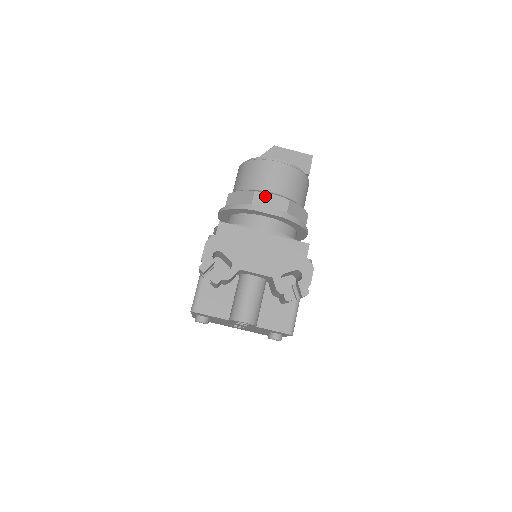
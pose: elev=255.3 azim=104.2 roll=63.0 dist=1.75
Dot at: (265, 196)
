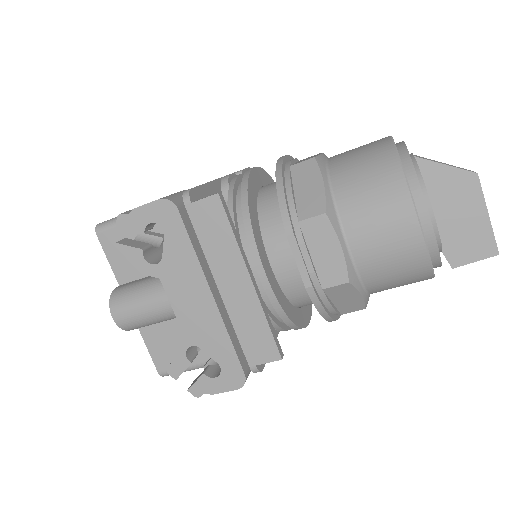
Dot at: (328, 236)
